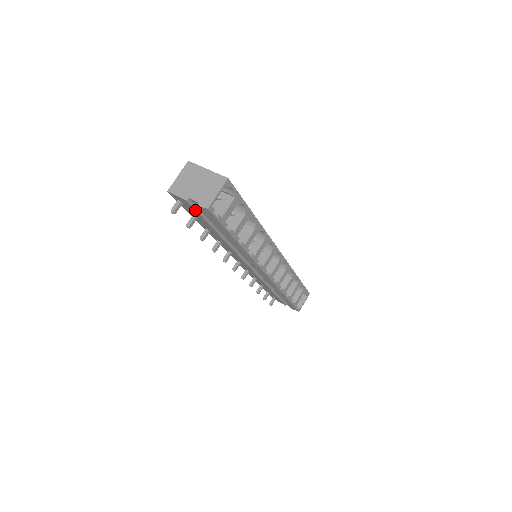
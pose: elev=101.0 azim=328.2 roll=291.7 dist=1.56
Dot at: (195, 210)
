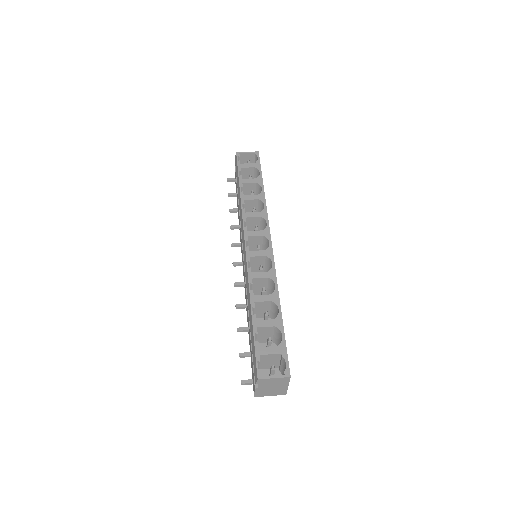
Dot at: occluded
